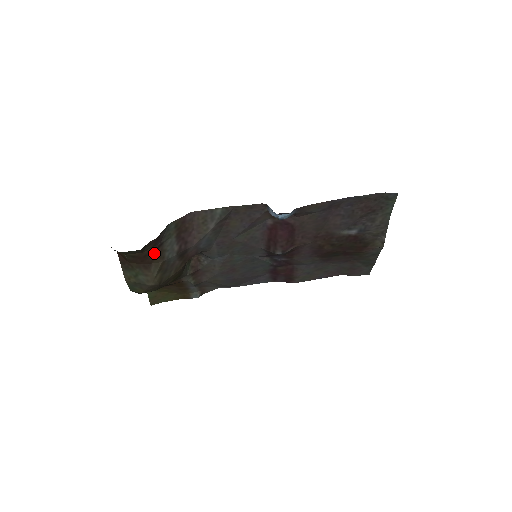
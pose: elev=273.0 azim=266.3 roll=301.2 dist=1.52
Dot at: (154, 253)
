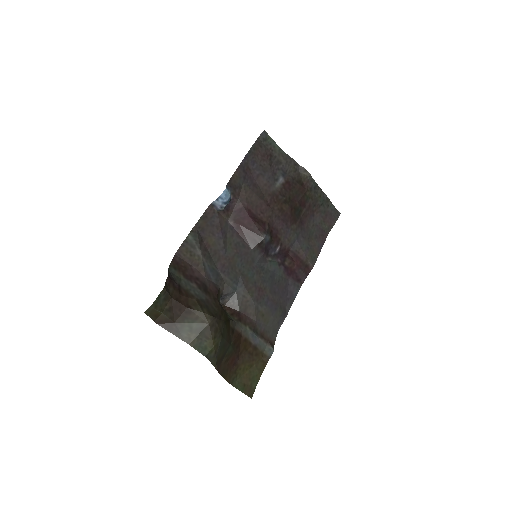
Dot at: (181, 295)
